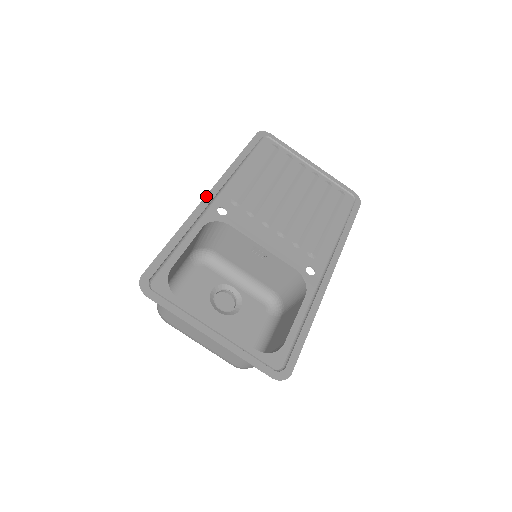
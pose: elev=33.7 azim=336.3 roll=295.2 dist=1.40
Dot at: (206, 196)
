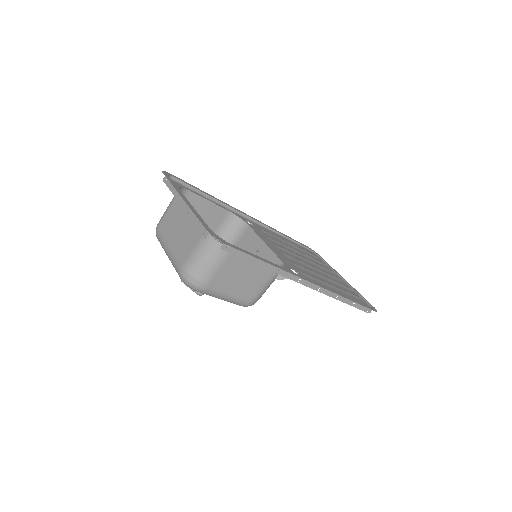
Dot at: (244, 213)
